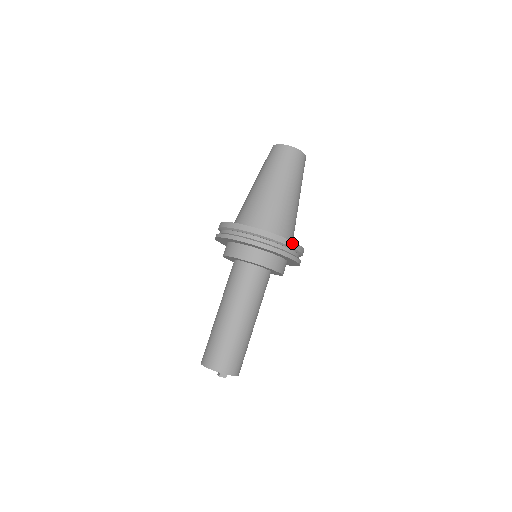
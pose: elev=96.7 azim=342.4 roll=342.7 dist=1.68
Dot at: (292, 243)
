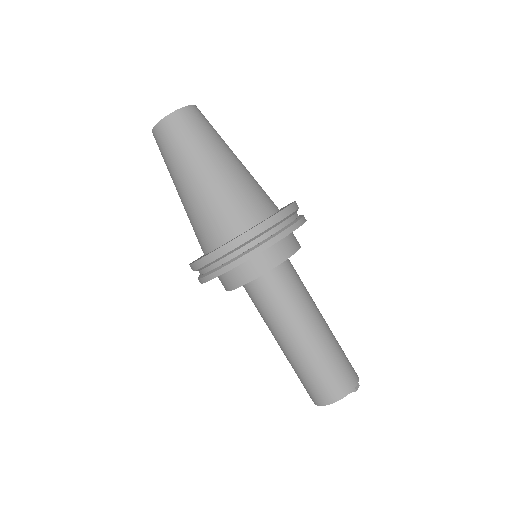
Dot at: (296, 203)
